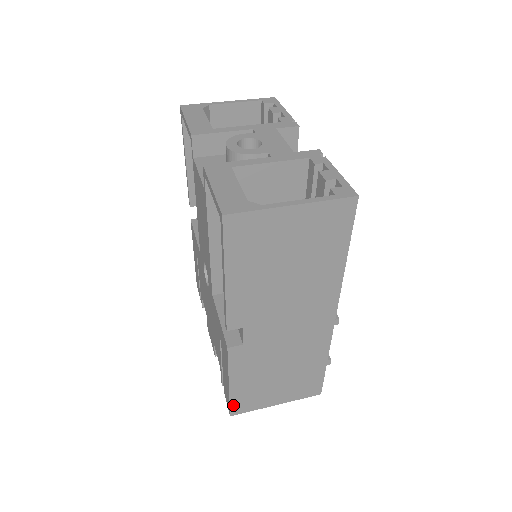
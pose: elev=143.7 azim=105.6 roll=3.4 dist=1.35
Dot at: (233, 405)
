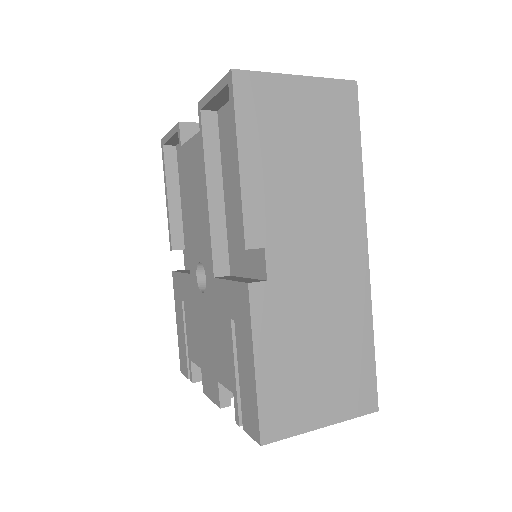
Dot at: (263, 417)
